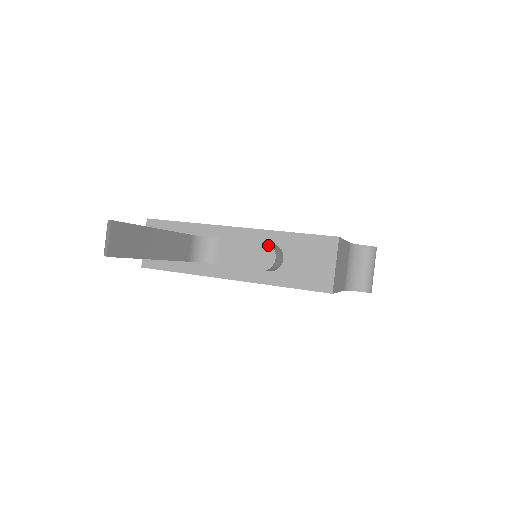
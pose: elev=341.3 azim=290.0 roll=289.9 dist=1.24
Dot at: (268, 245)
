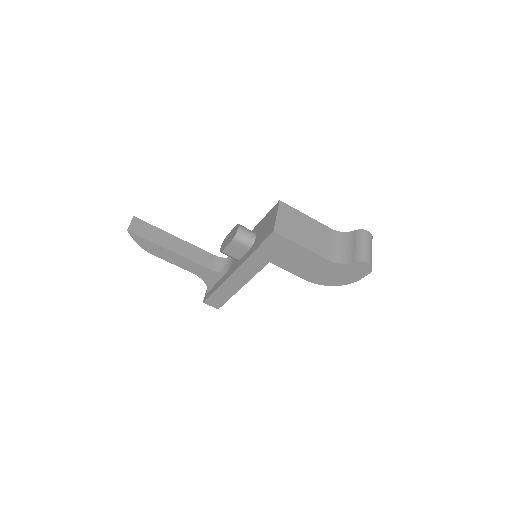
Dot at: (237, 225)
